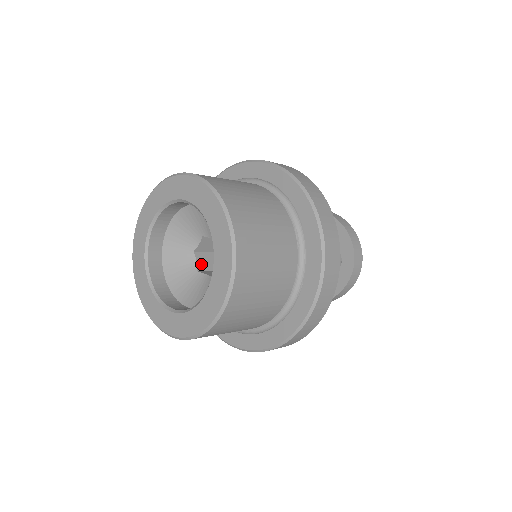
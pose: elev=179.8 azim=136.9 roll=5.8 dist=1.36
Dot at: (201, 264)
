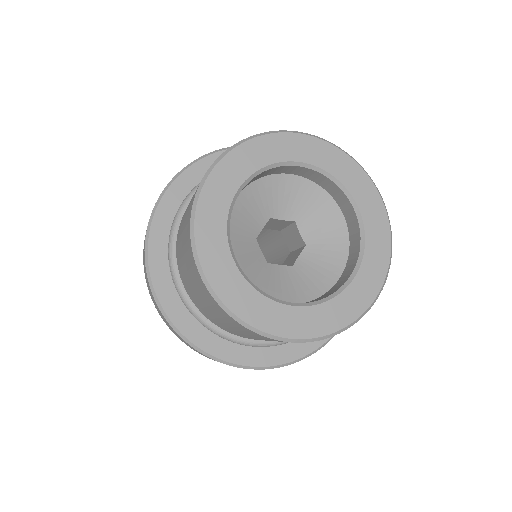
Dot at: (259, 232)
